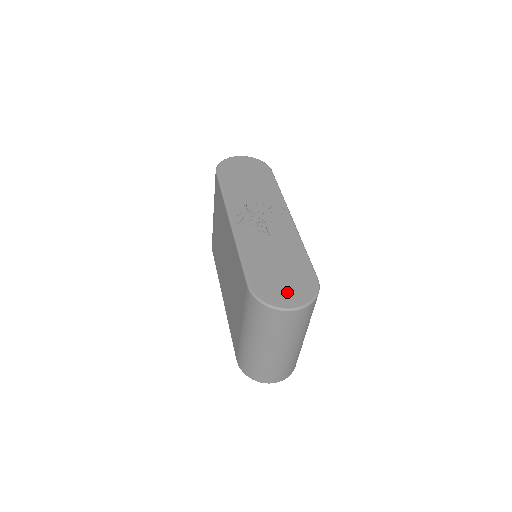
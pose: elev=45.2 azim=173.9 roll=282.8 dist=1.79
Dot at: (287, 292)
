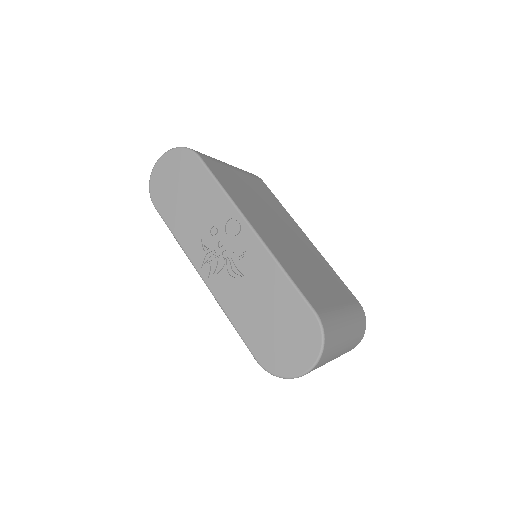
Dot at: (293, 351)
